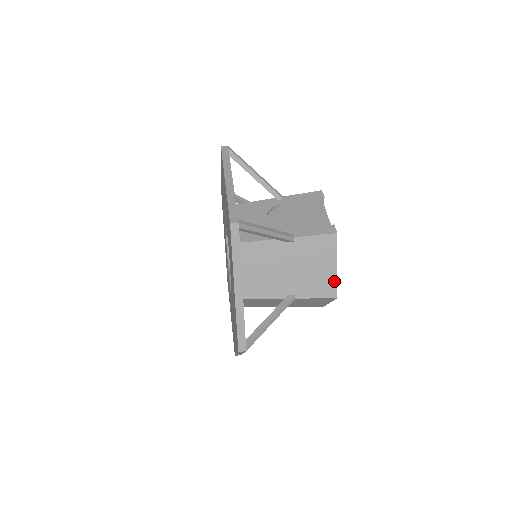
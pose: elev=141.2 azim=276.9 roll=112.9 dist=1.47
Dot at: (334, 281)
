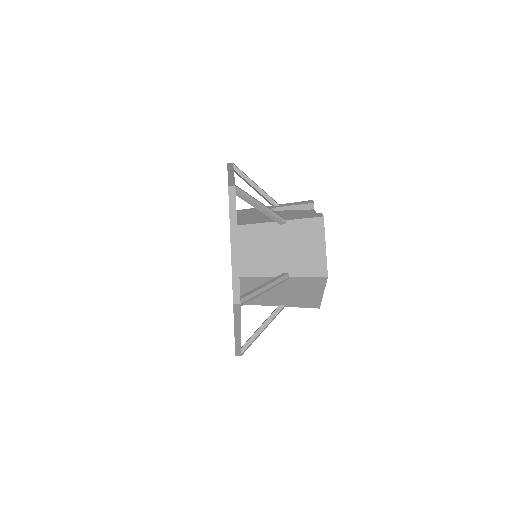
Dot at: (324, 260)
